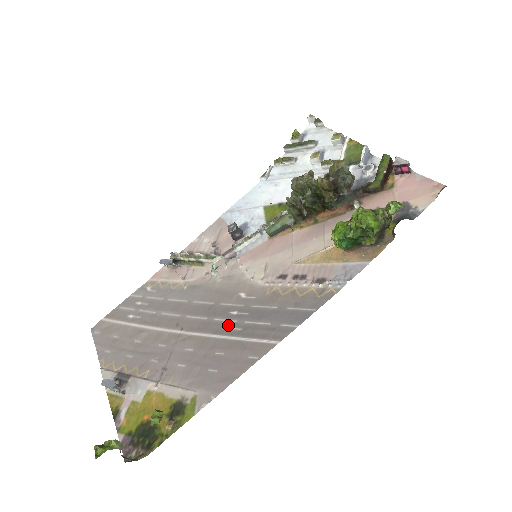
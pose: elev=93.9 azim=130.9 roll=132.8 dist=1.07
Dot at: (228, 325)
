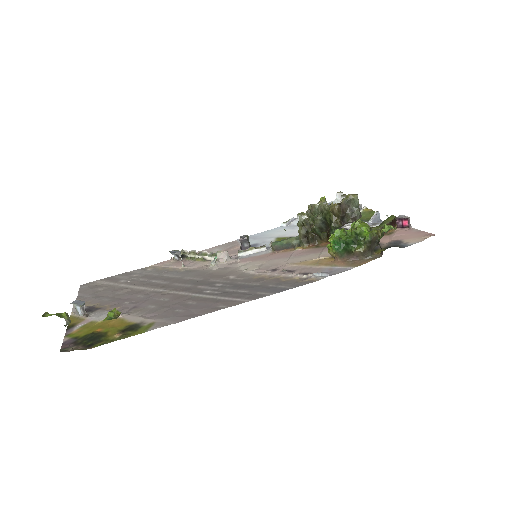
Dot at: (209, 290)
